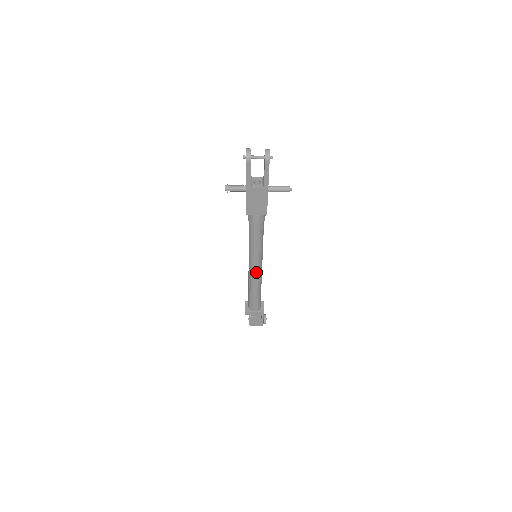
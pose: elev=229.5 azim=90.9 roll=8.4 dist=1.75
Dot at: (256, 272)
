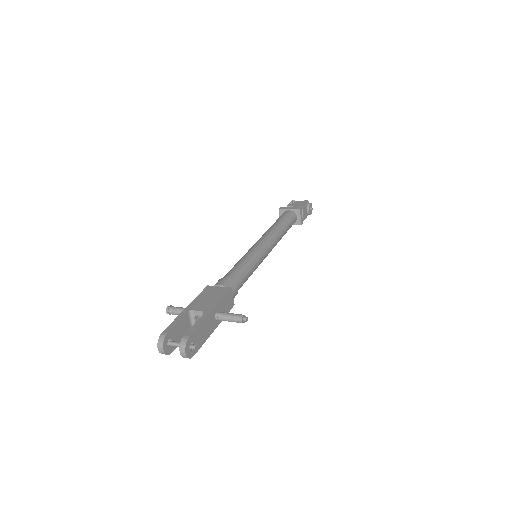
Dot at: occluded
